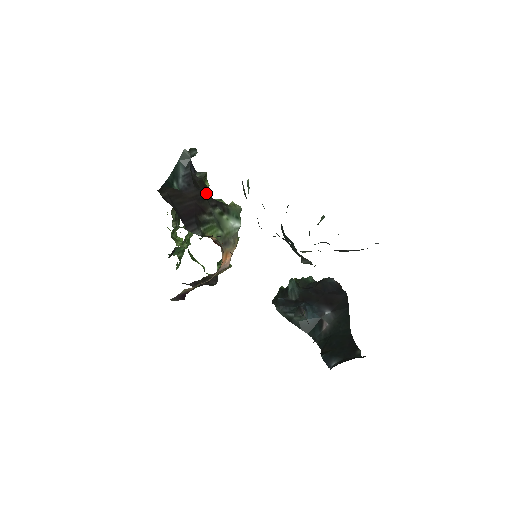
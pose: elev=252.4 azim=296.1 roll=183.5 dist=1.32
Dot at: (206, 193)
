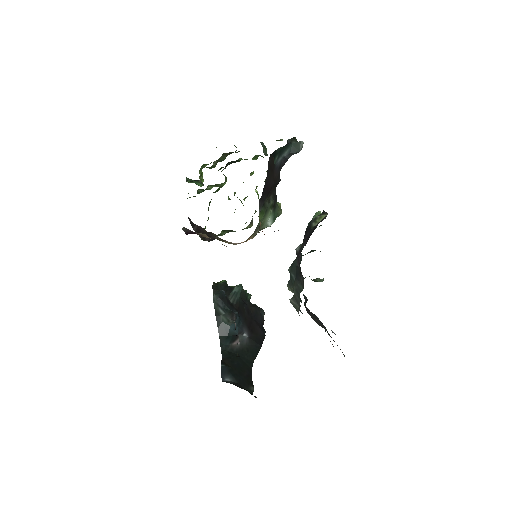
Dot at: occluded
